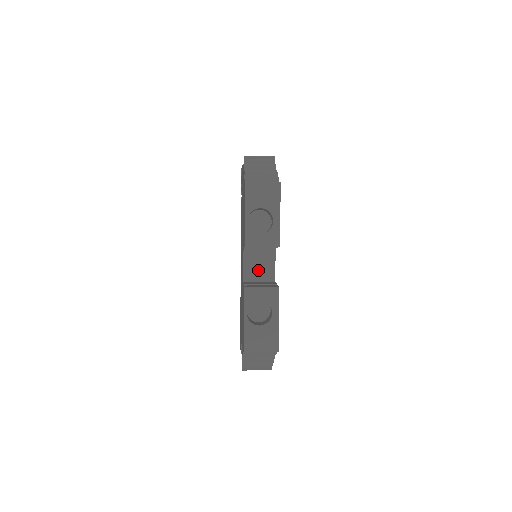
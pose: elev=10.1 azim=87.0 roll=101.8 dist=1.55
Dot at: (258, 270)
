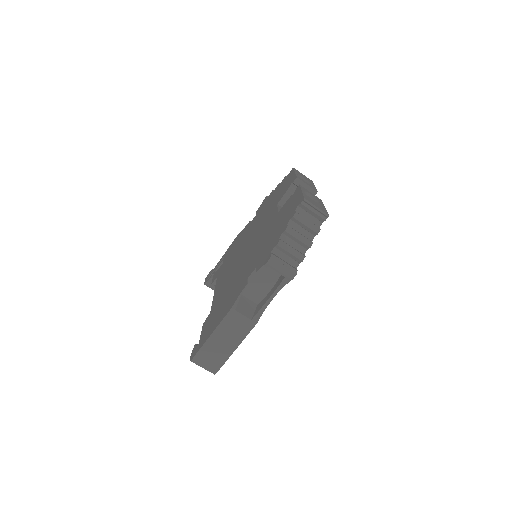
Dot at: occluded
